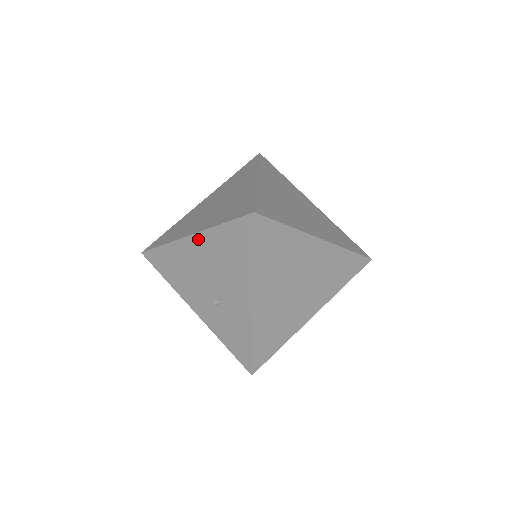
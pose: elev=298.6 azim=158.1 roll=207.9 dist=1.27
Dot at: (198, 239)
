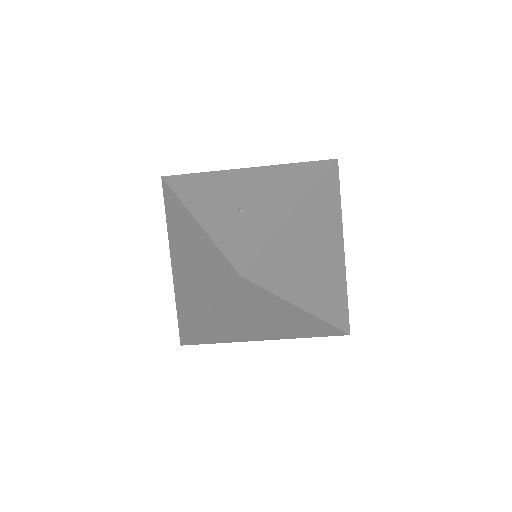
Dot at: (258, 170)
